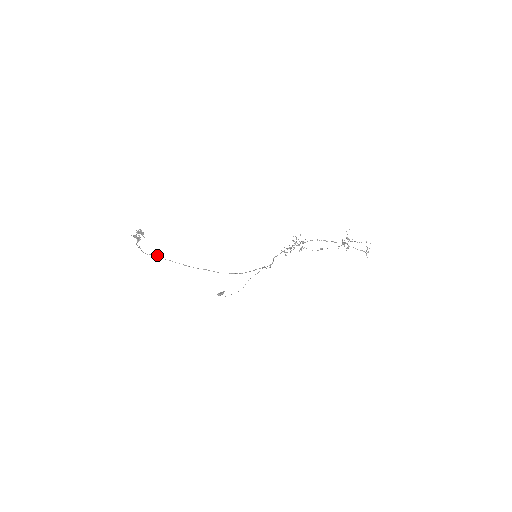
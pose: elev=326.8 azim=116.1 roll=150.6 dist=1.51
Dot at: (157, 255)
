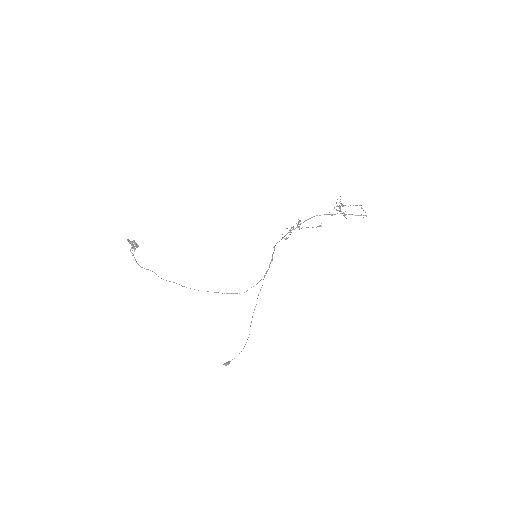
Dot at: (152, 271)
